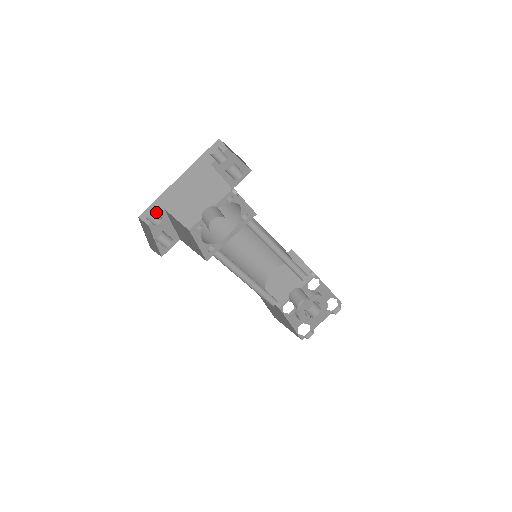
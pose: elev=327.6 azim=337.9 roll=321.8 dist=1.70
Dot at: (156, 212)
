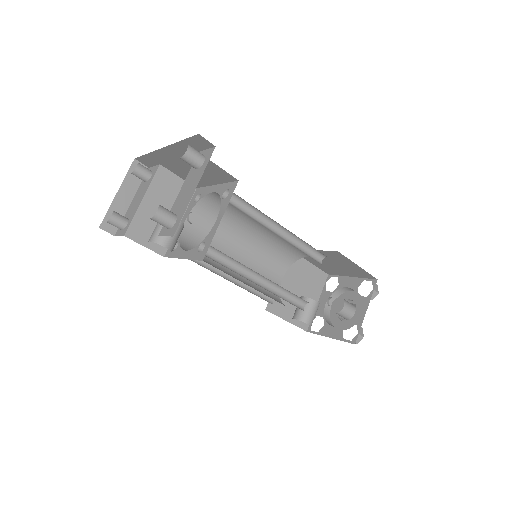
Dot at: (152, 162)
